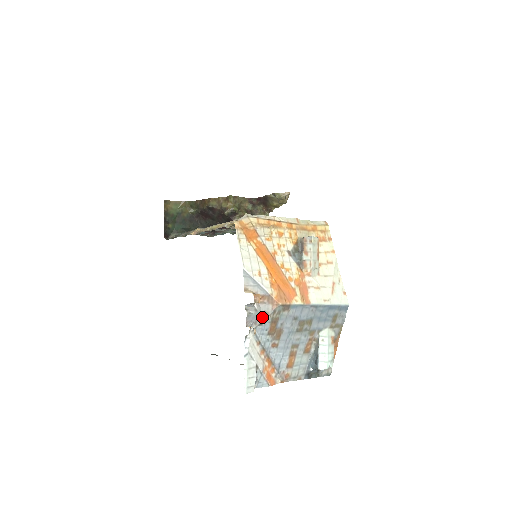
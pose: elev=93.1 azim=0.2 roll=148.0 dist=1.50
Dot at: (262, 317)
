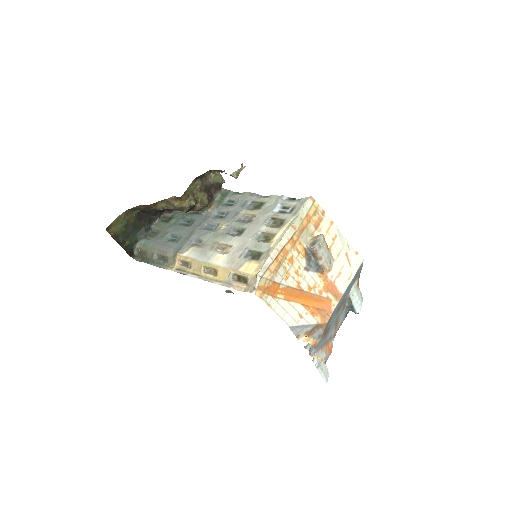
Dot at: (318, 340)
